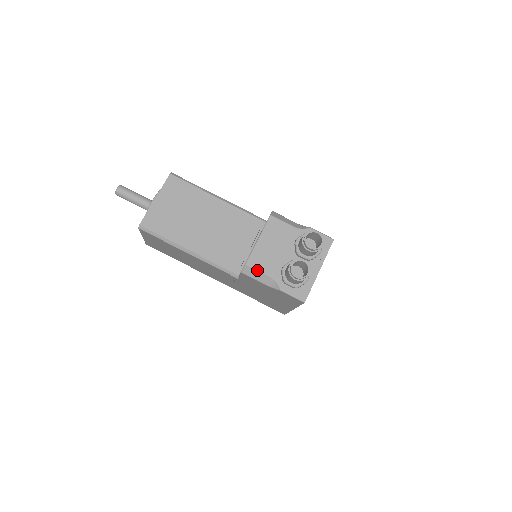
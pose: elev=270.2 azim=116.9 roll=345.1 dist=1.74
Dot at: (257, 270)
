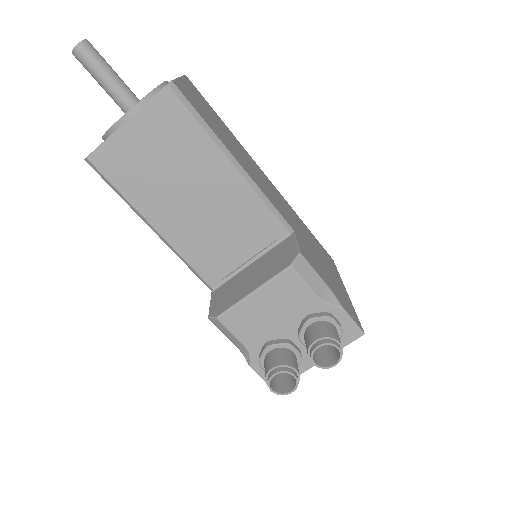
Dot at: (230, 331)
